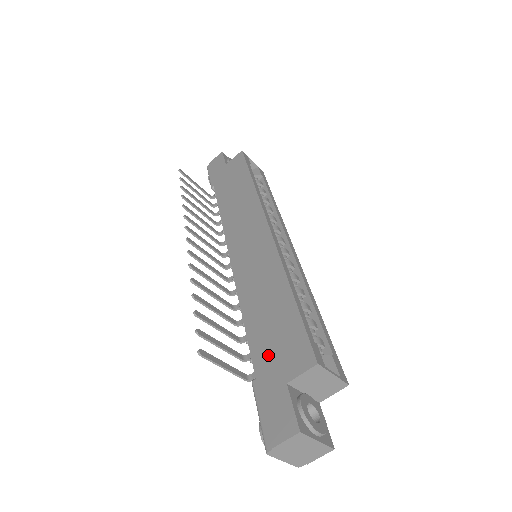
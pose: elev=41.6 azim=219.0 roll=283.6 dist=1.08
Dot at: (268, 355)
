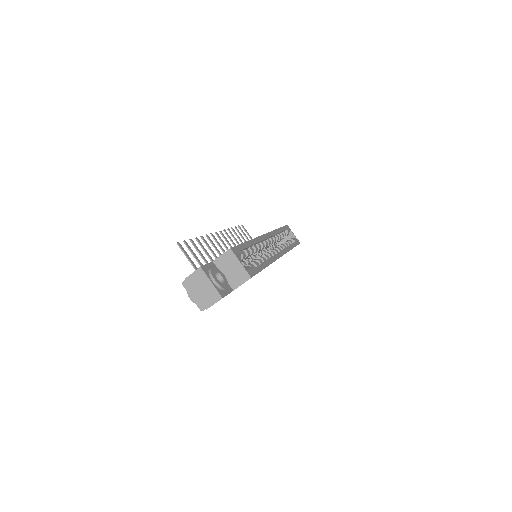
Dot at: occluded
